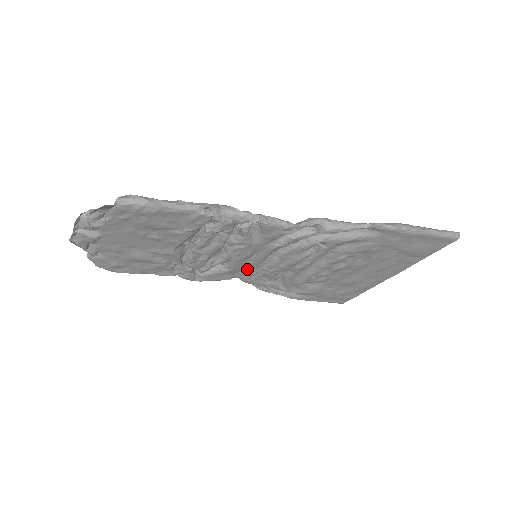
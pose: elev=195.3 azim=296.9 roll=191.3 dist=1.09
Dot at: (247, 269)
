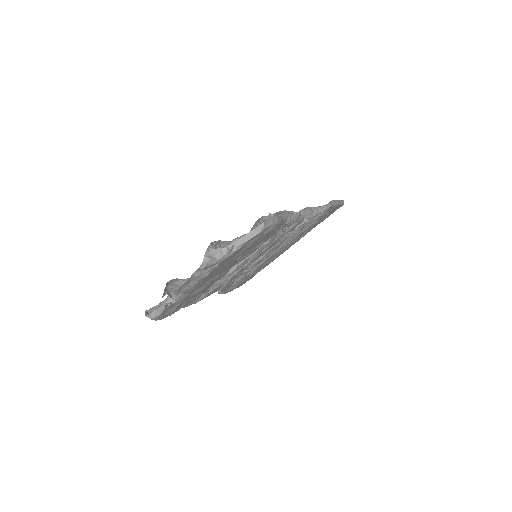
Dot at: (240, 272)
